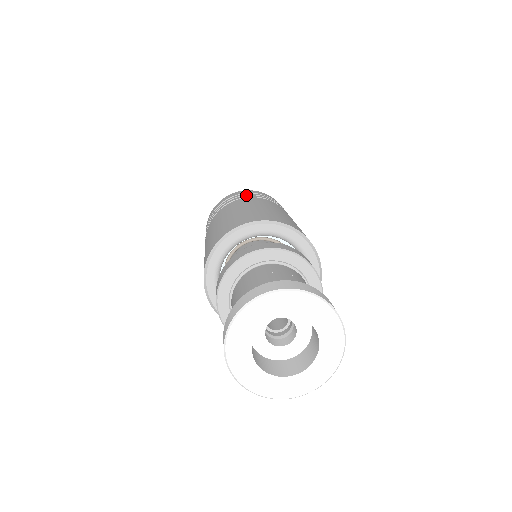
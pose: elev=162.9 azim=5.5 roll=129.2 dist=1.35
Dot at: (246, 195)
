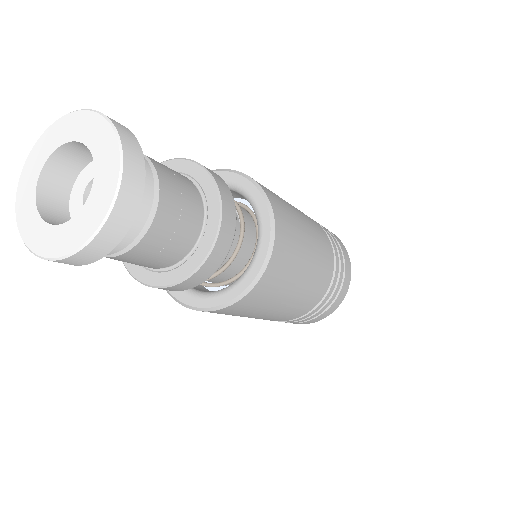
Dot at: occluded
